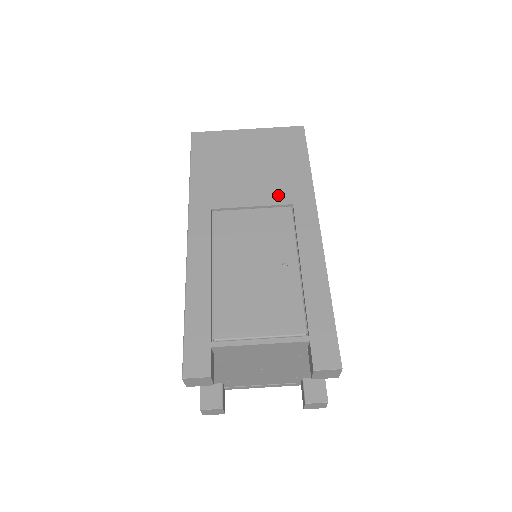
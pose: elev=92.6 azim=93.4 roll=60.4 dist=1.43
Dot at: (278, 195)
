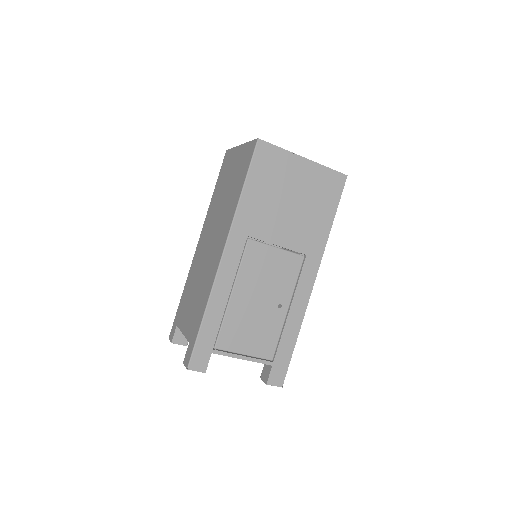
Dot at: (300, 242)
